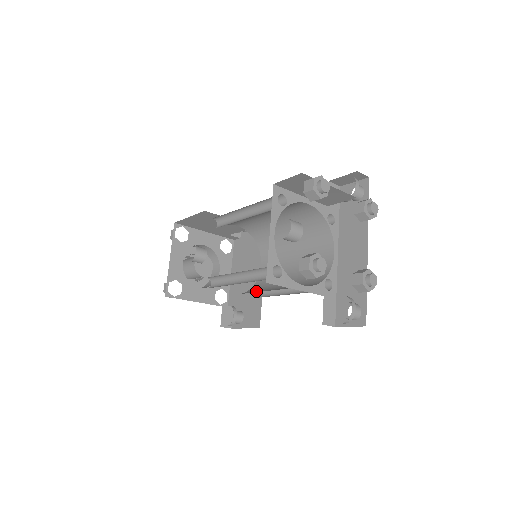
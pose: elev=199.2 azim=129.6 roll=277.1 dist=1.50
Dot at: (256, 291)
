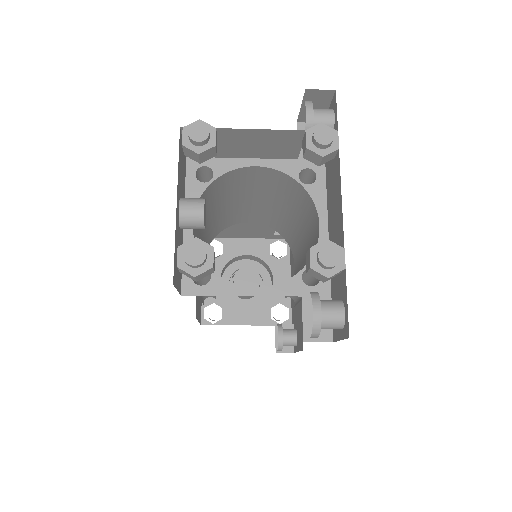
Dot at: occluded
